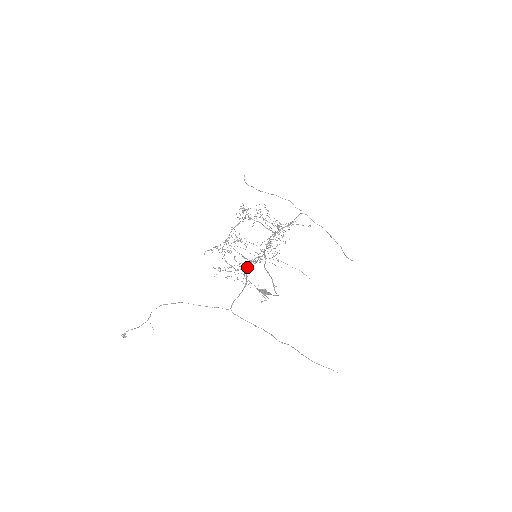
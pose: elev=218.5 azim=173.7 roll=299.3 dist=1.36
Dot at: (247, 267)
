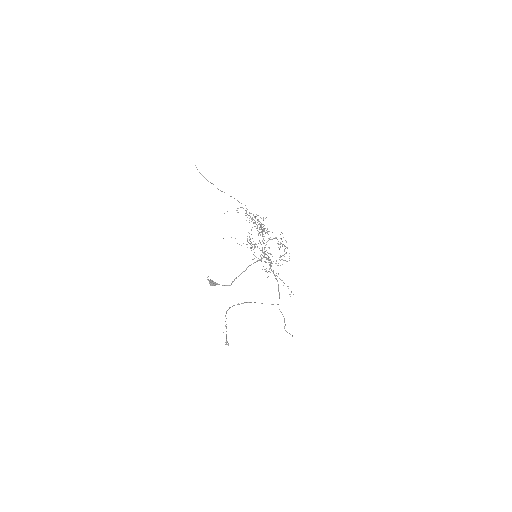
Dot at: occluded
